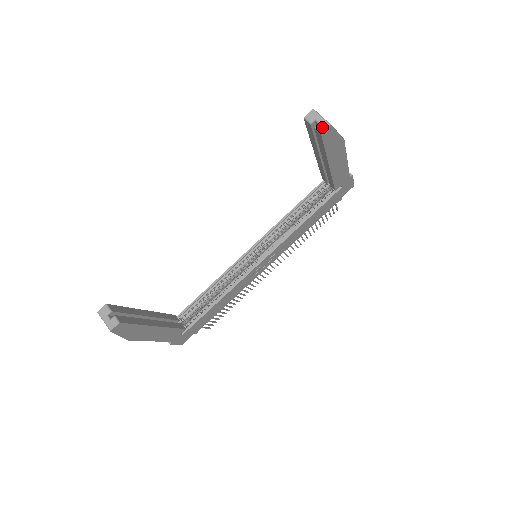
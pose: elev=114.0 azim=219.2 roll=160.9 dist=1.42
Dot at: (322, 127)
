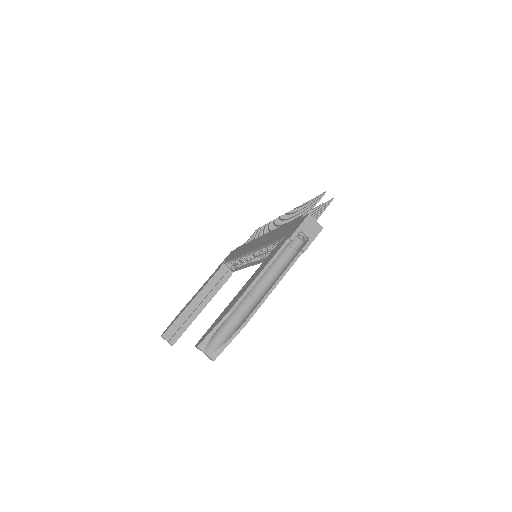
Dot at: (209, 358)
